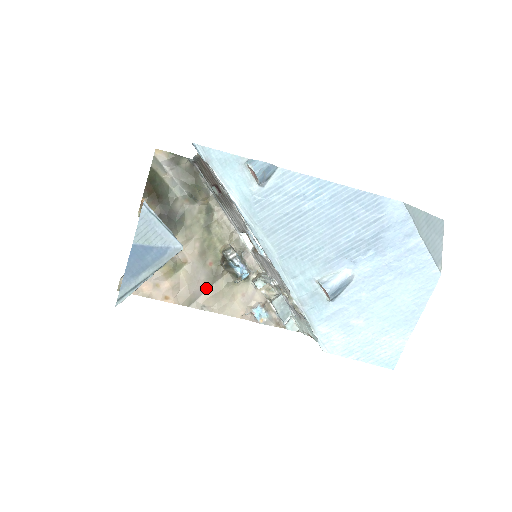
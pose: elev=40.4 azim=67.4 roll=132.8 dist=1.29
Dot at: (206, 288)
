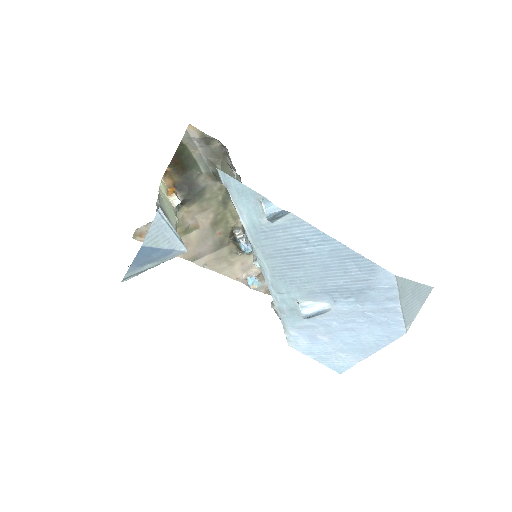
Dot at: (211, 251)
